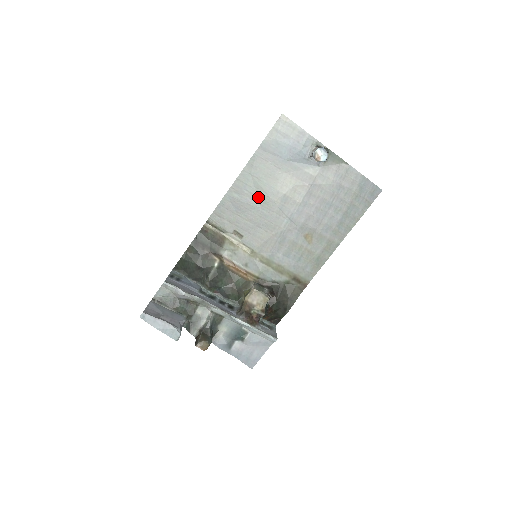
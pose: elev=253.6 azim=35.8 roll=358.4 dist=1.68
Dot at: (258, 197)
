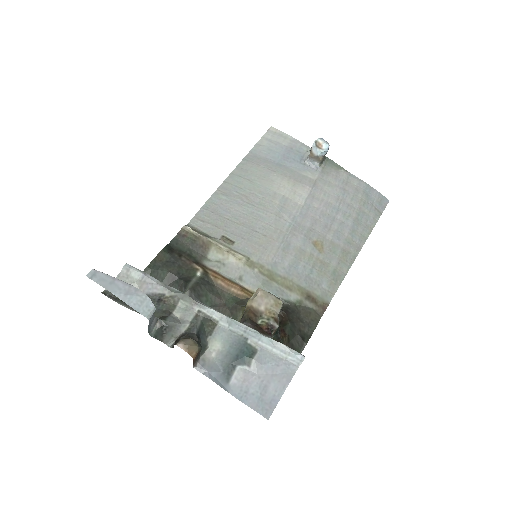
Dot at: (251, 199)
